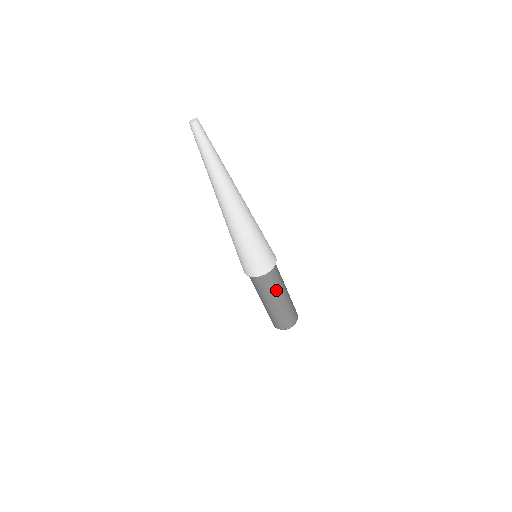
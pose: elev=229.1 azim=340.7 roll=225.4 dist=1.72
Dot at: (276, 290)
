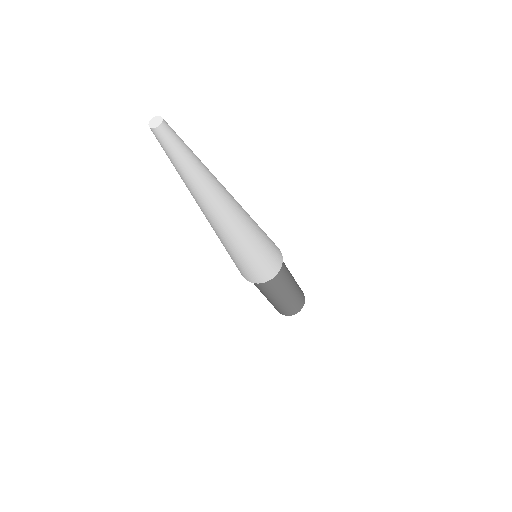
Dot at: (288, 279)
